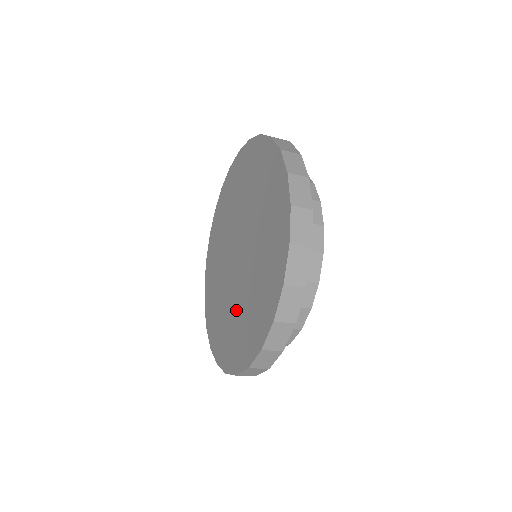
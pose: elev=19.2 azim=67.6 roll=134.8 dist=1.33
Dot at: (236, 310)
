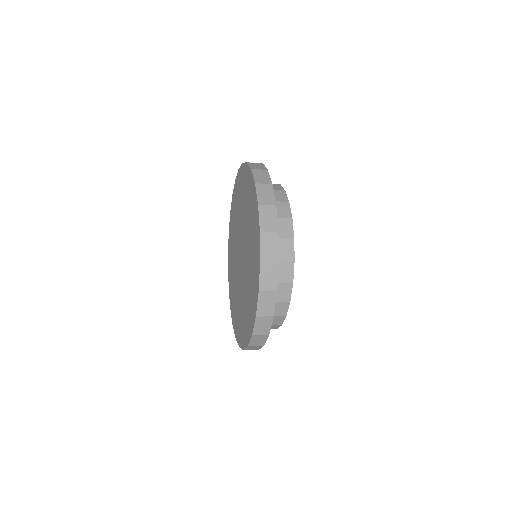
Dot at: (236, 291)
